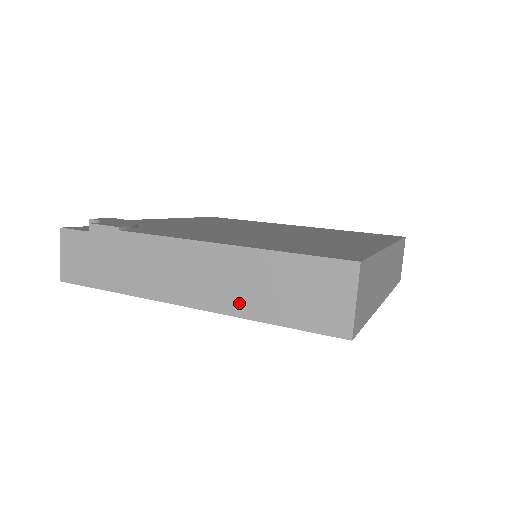
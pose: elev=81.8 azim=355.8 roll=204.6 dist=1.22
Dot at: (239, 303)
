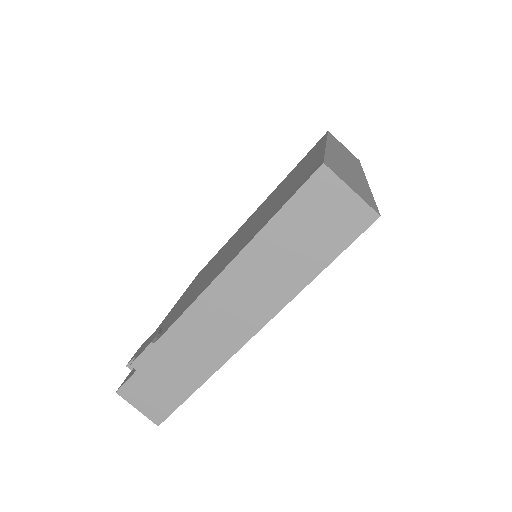
Dot at: (285, 287)
